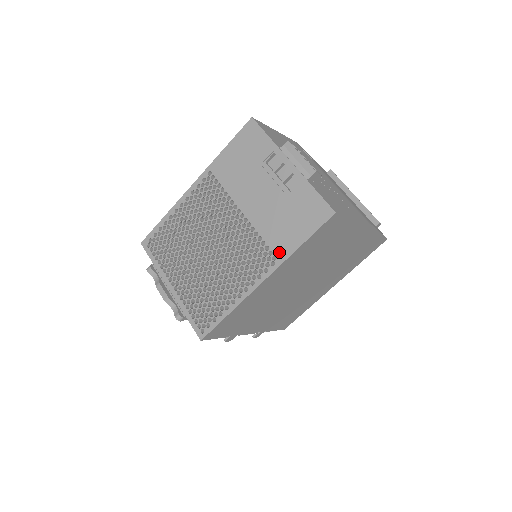
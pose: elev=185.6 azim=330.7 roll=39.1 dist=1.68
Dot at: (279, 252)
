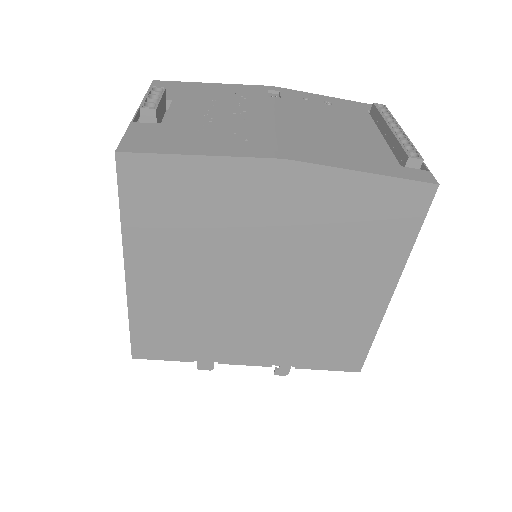
Dot at: occluded
